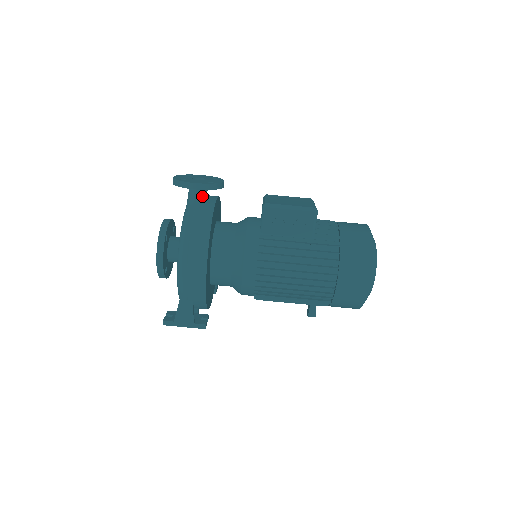
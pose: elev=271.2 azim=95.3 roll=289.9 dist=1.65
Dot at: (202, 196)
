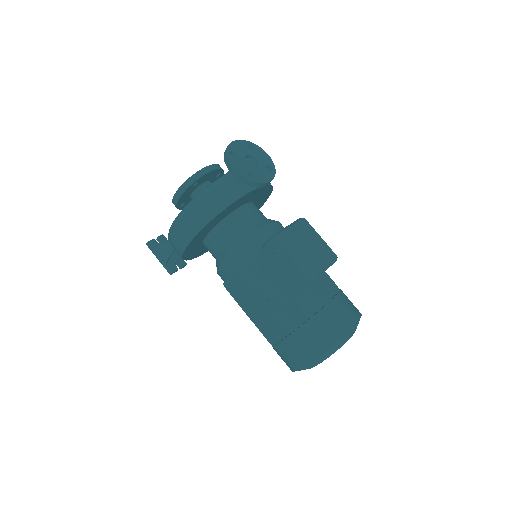
Dot at: occluded
